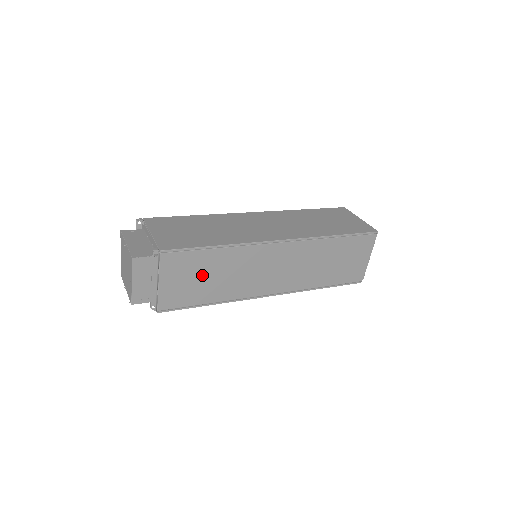
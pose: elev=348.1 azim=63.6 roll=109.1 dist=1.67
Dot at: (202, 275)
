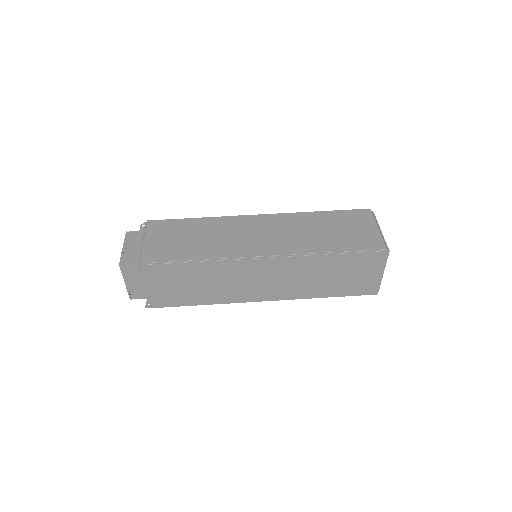
Dot at: occluded
